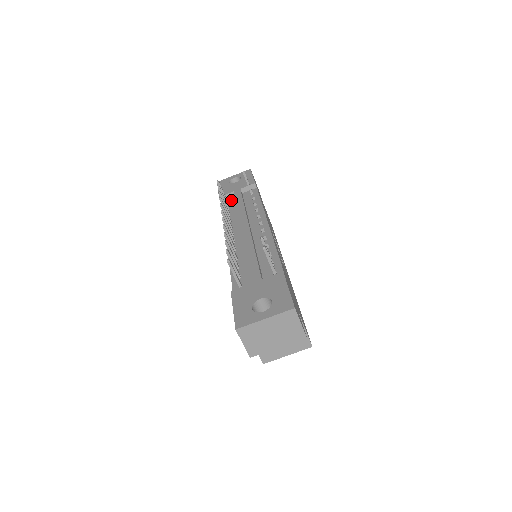
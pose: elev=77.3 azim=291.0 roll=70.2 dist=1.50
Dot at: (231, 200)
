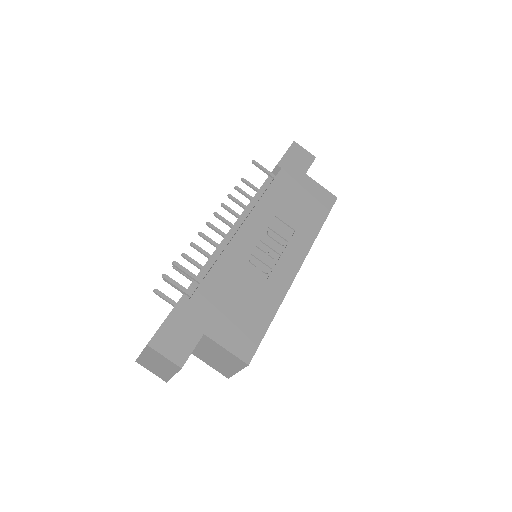
Dot at: occluded
